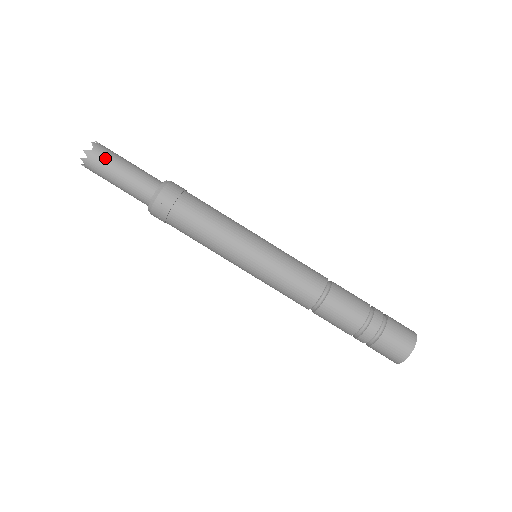
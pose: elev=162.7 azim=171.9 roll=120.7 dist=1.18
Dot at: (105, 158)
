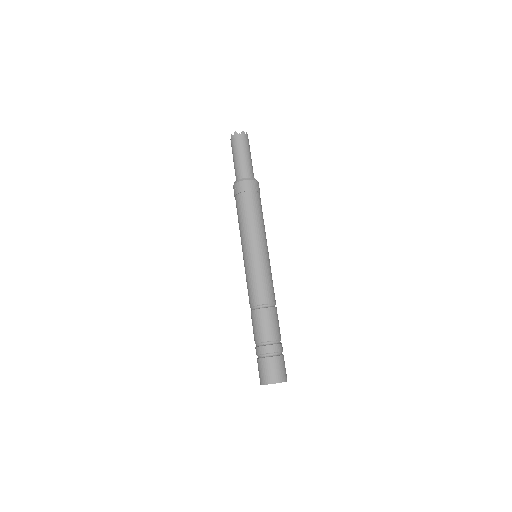
Dot at: (240, 143)
